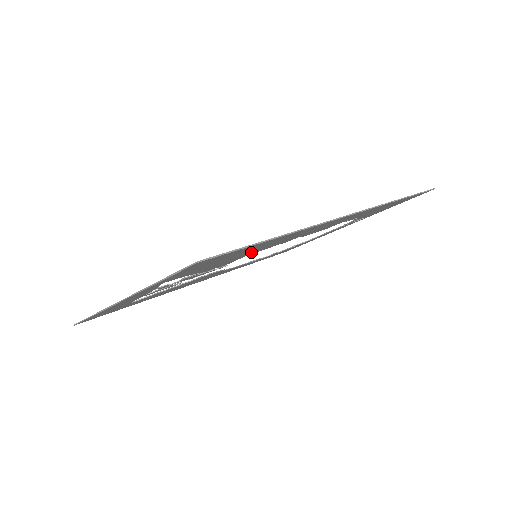
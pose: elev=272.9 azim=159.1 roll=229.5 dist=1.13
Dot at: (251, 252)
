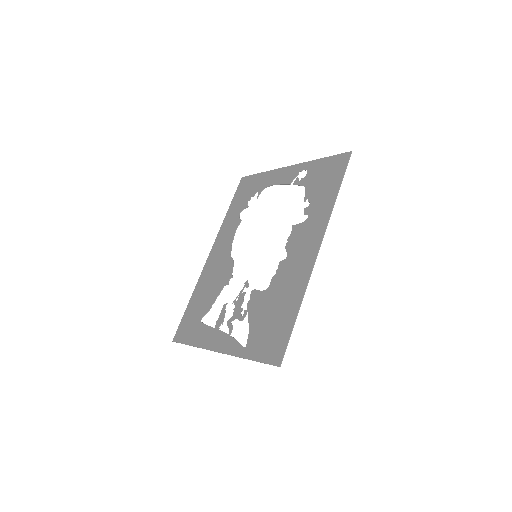
Dot at: (274, 297)
